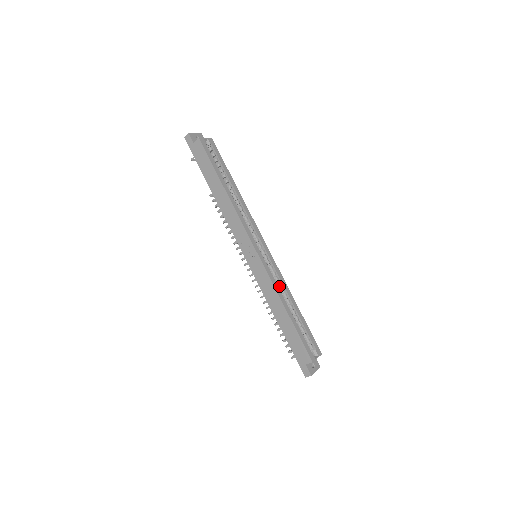
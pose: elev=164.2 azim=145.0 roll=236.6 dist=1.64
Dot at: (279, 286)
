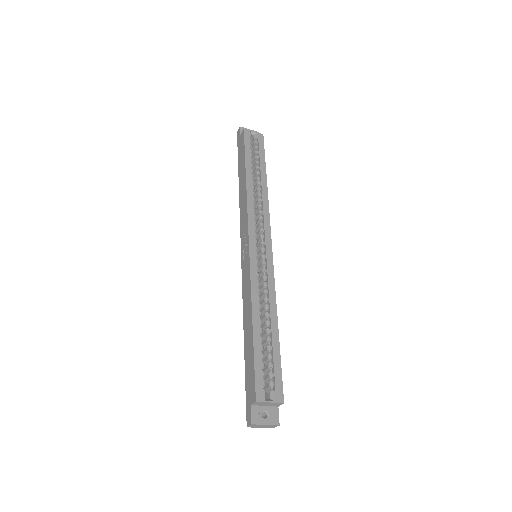
Dot at: (264, 294)
